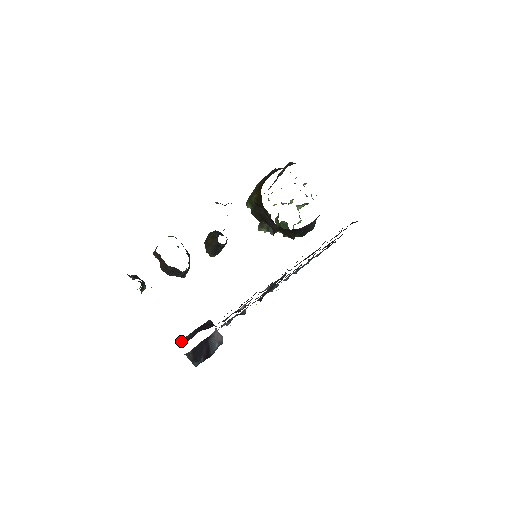
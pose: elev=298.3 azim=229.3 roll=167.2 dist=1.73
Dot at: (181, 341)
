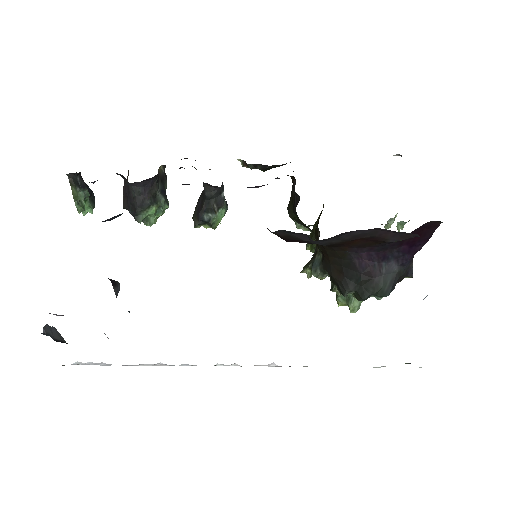
Dot at: occluded
